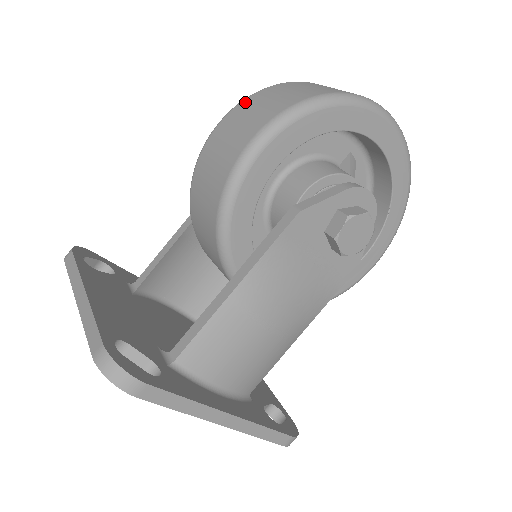
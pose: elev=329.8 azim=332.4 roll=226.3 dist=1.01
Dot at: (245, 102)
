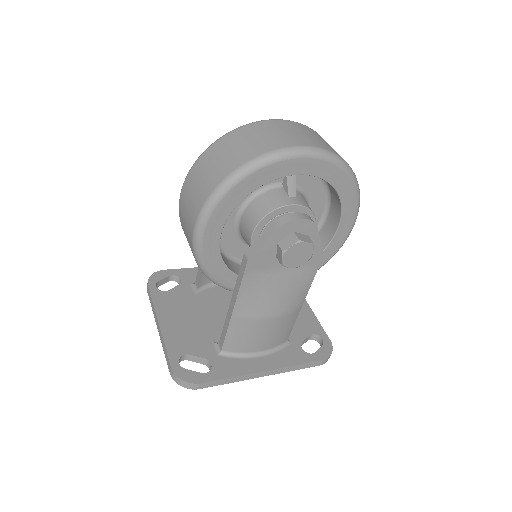
Dot at: (187, 181)
